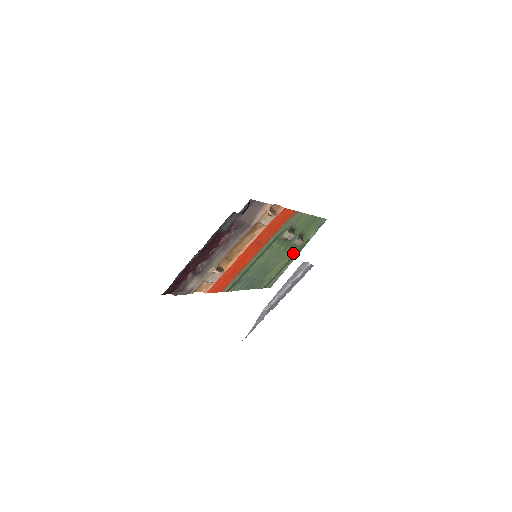
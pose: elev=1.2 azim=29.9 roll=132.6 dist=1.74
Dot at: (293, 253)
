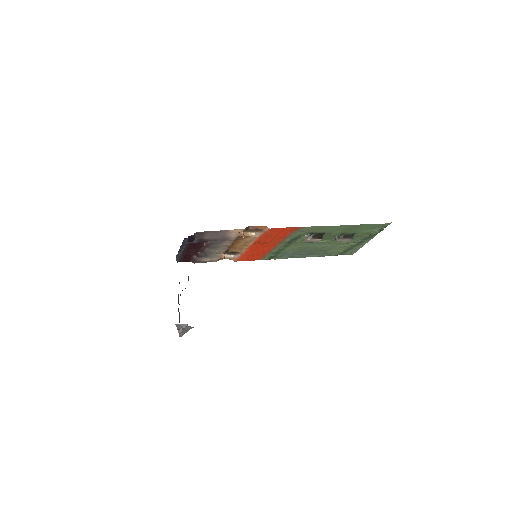
Dot at: (355, 241)
